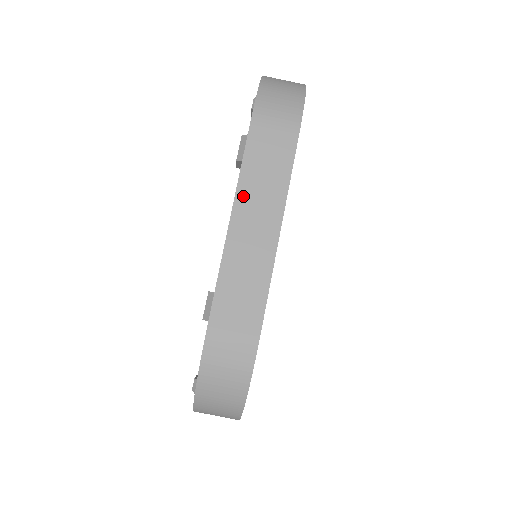
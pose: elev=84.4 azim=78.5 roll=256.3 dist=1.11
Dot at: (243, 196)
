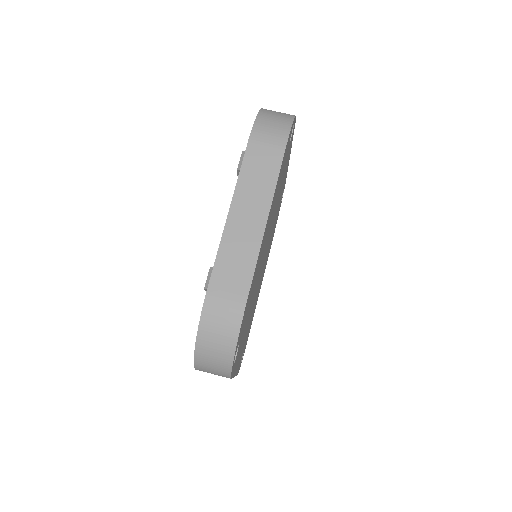
Dot at: (240, 194)
